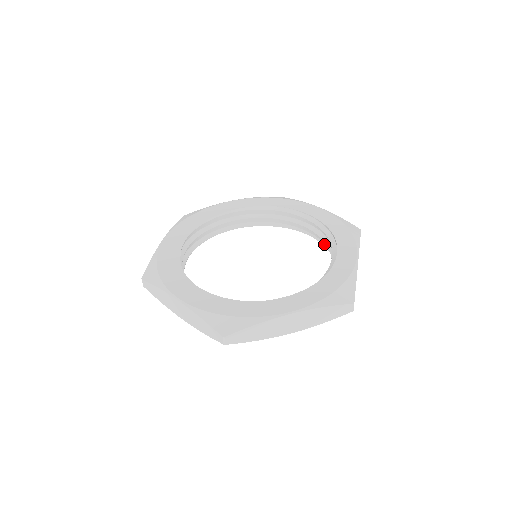
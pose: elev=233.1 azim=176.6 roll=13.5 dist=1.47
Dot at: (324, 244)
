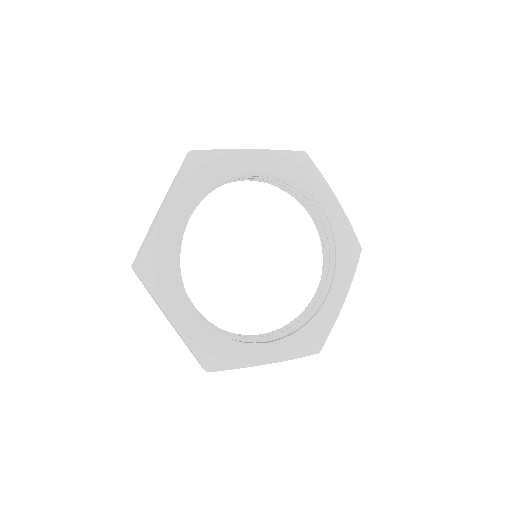
Dot at: (322, 242)
